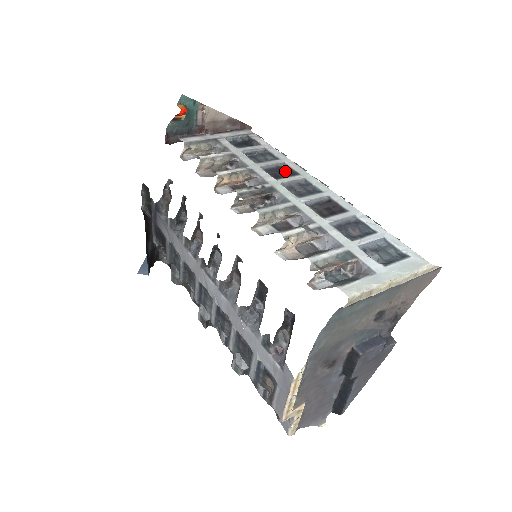
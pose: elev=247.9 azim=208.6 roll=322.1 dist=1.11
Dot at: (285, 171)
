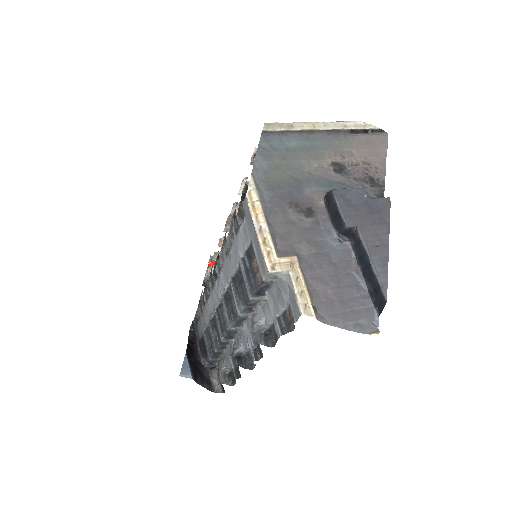
Dot at: occluded
